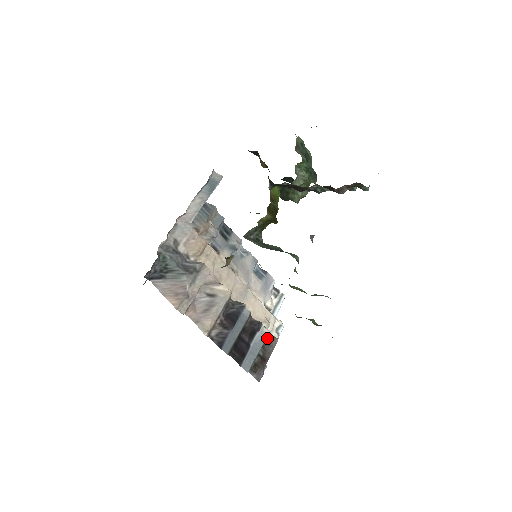
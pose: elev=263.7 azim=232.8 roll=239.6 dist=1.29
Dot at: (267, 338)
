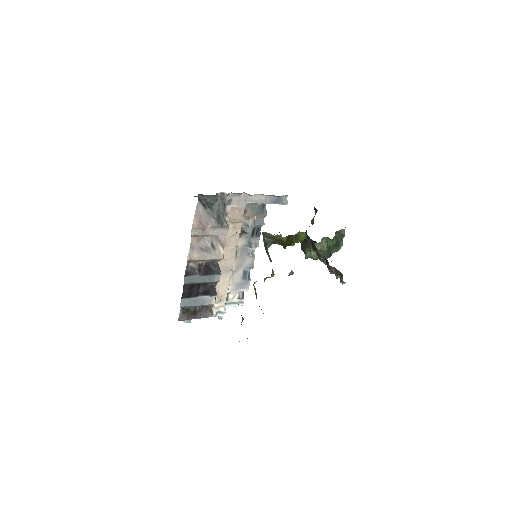
Dot at: (210, 306)
